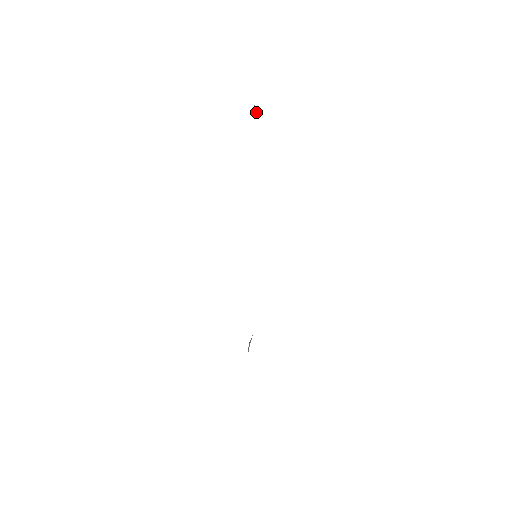
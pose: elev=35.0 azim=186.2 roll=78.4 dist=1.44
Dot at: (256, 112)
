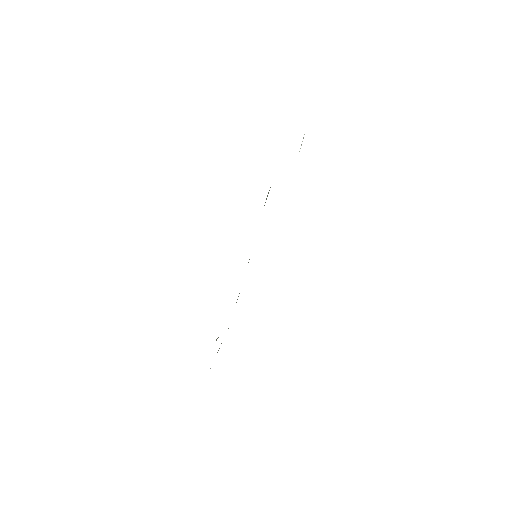
Dot at: occluded
